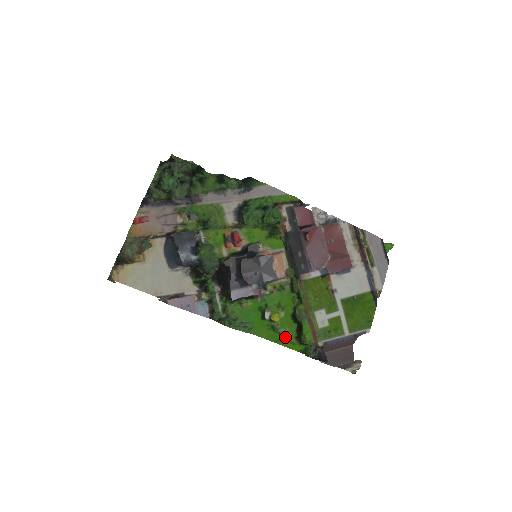
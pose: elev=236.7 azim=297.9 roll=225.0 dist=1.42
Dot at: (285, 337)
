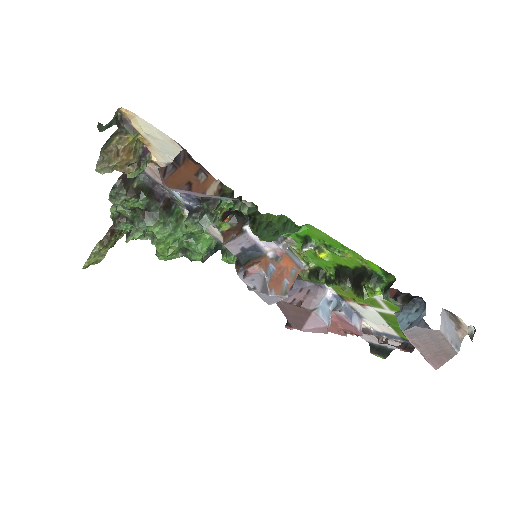
Dot at: (349, 256)
